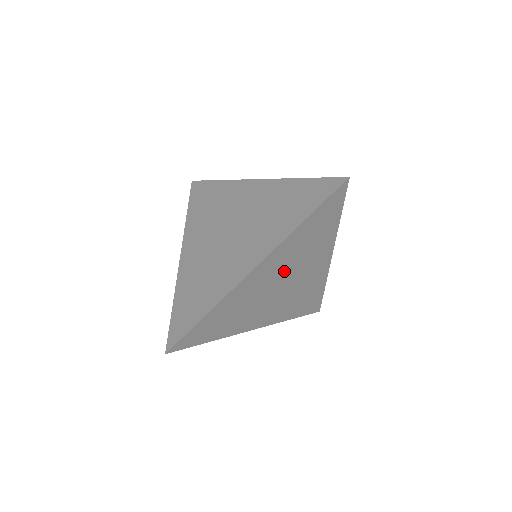
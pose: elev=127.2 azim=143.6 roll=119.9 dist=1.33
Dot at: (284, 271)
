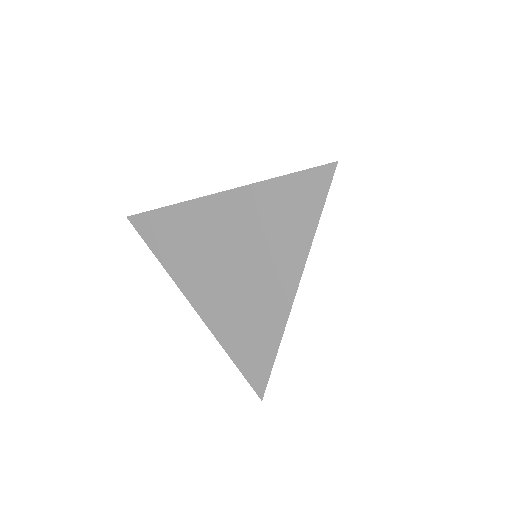
Dot at: occluded
